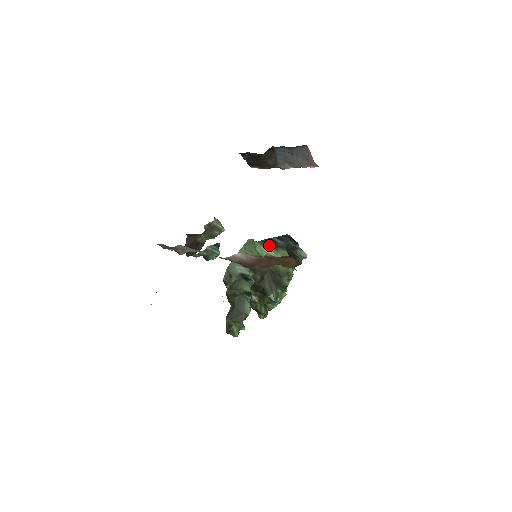
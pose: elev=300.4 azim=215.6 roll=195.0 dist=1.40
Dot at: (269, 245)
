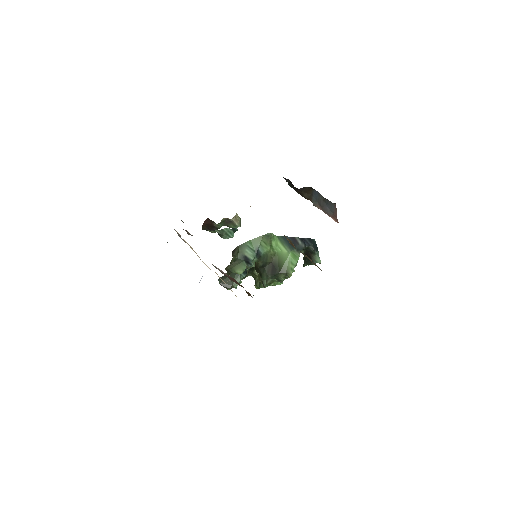
Dot at: (287, 243)
